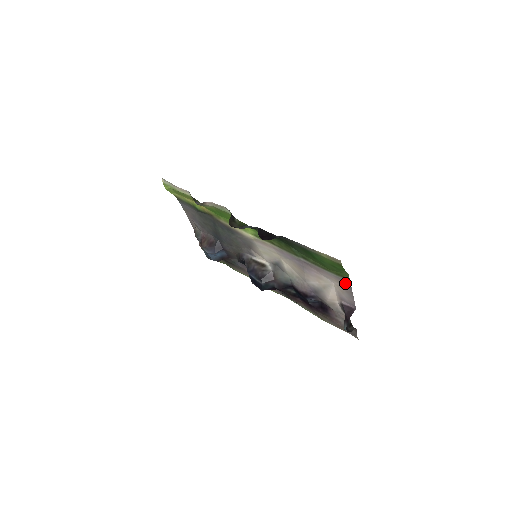
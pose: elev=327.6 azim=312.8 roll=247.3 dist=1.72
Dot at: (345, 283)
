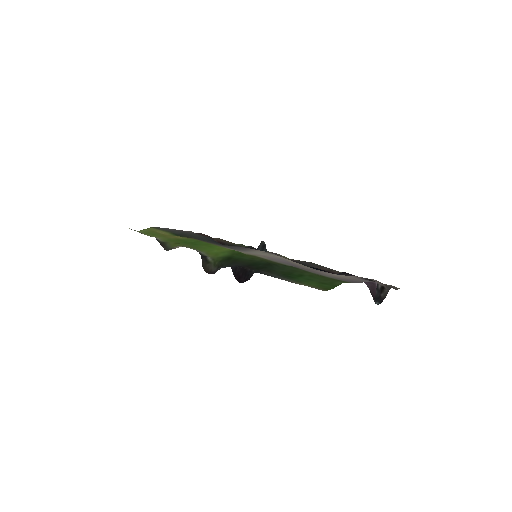
Dot at: (348, 280)
